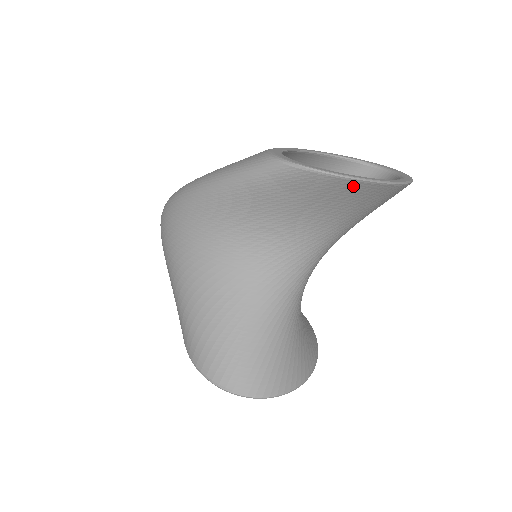
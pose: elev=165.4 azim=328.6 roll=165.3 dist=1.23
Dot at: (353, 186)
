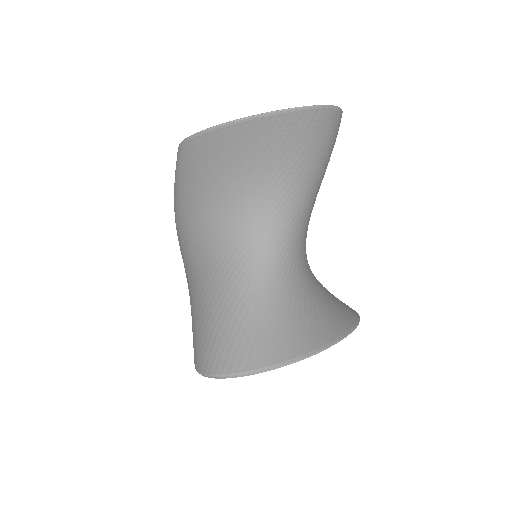
Dot at: (235, 132)
